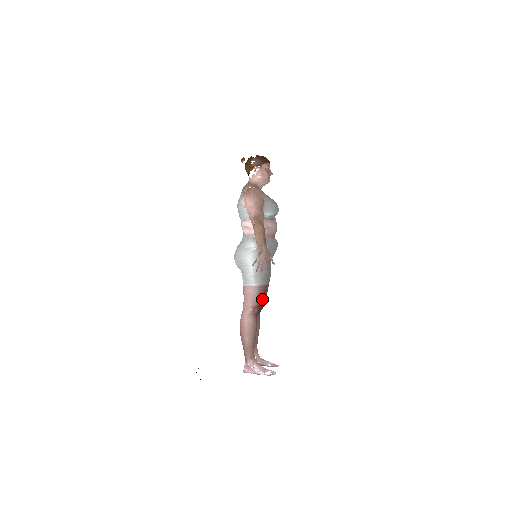
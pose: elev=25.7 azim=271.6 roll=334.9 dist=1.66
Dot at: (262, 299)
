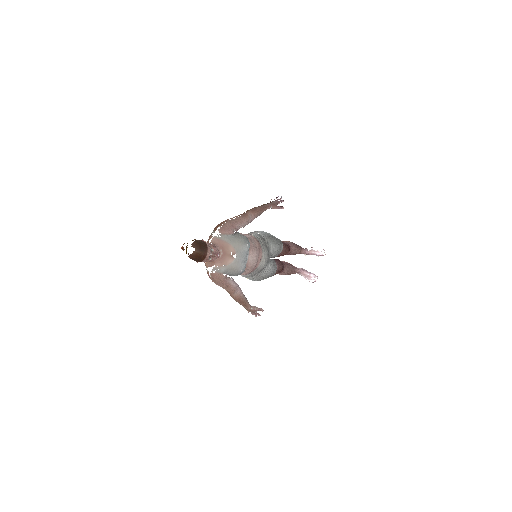
Dot at: (279, 271)
